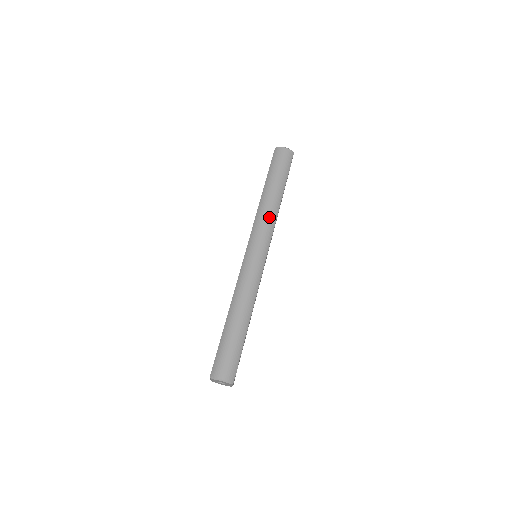
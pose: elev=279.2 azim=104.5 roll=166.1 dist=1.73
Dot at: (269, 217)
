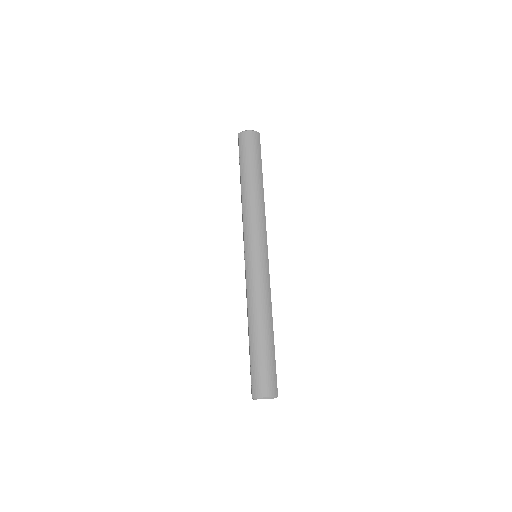
Dot at: (257, 211)
